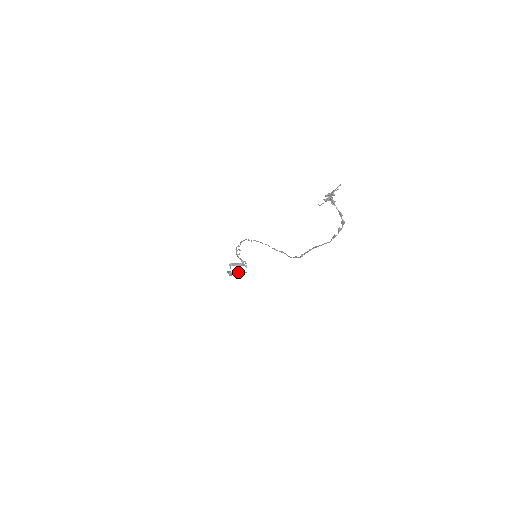
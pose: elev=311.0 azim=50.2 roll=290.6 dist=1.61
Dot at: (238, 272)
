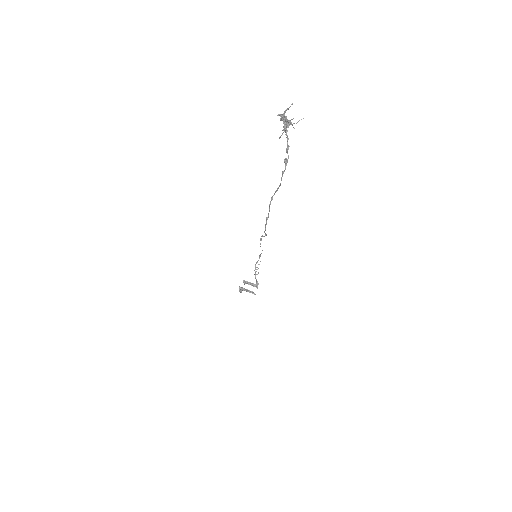
Dot at: (248, 290)
